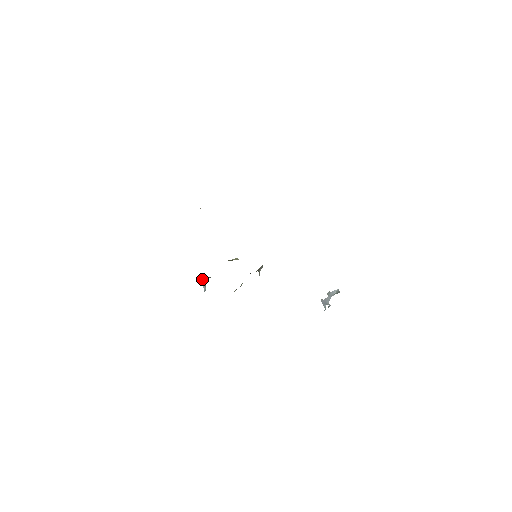
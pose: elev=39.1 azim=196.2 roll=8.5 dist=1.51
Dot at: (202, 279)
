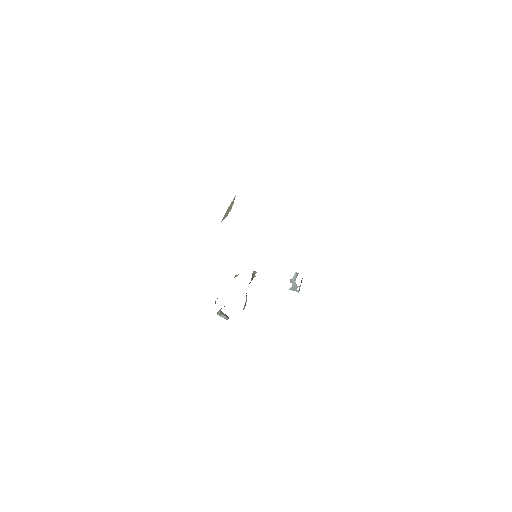
Dot at: (217, 314)
